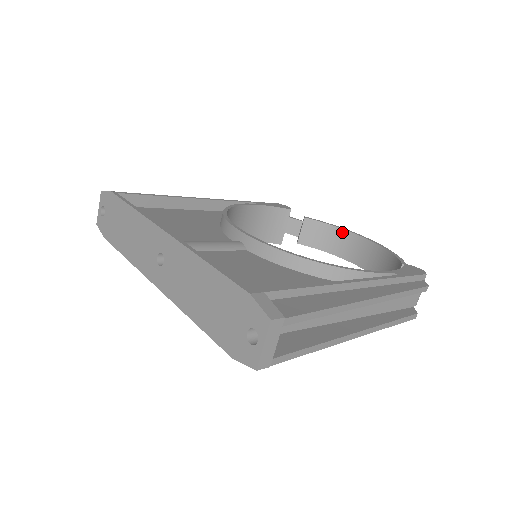
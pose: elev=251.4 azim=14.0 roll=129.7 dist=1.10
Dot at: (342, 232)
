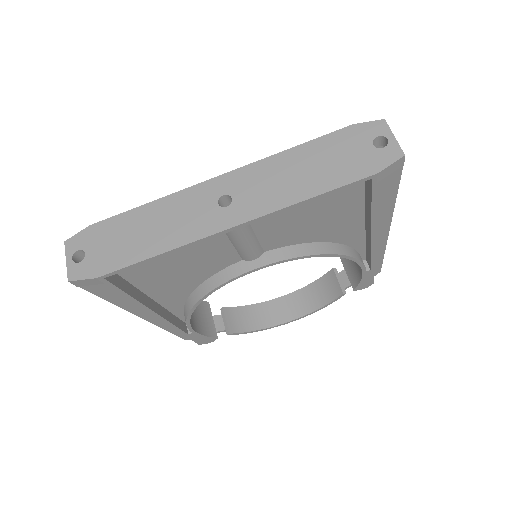
Dot at: (259, 306)
